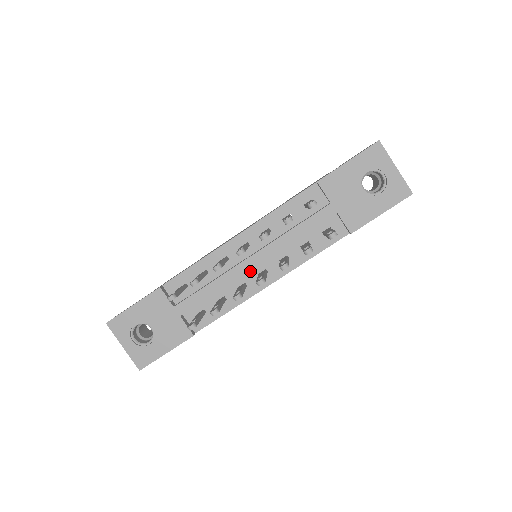
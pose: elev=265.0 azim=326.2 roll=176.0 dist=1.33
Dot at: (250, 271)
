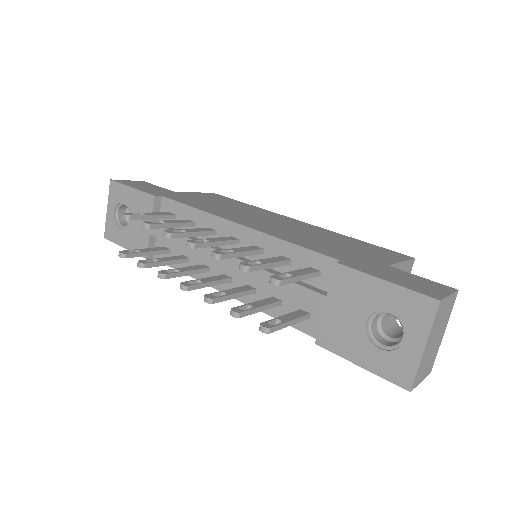
Dot at: occluded
